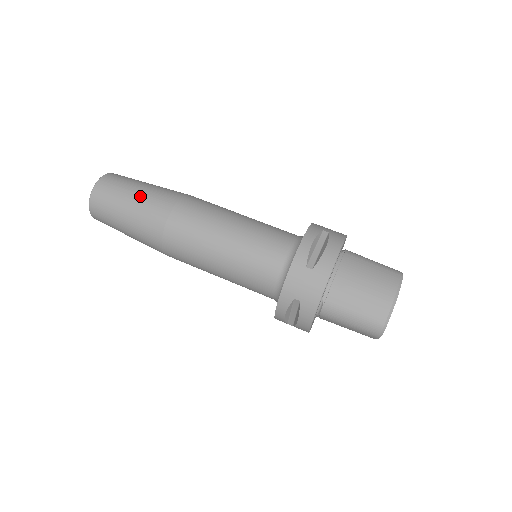
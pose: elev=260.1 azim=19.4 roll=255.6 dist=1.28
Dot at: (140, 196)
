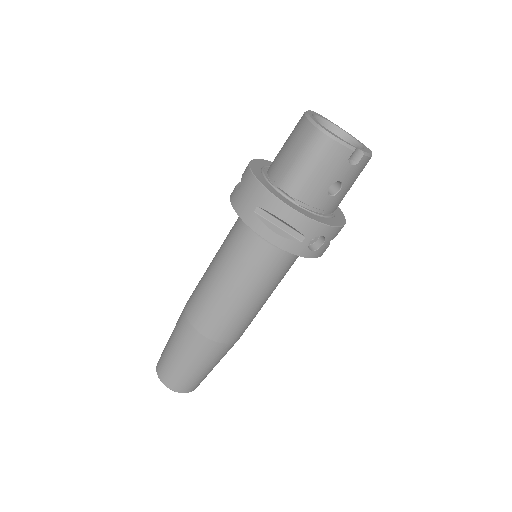
Dot at: (173, 331)
